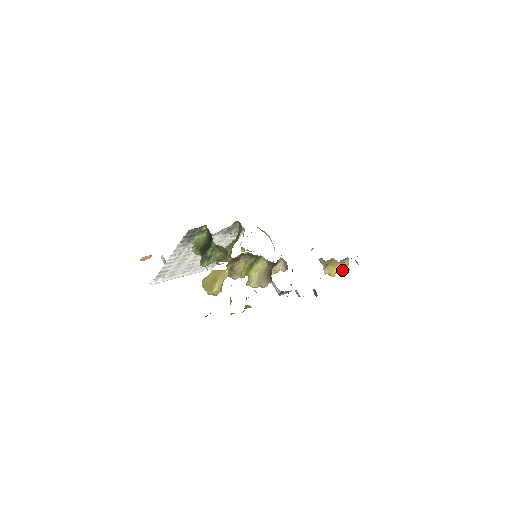
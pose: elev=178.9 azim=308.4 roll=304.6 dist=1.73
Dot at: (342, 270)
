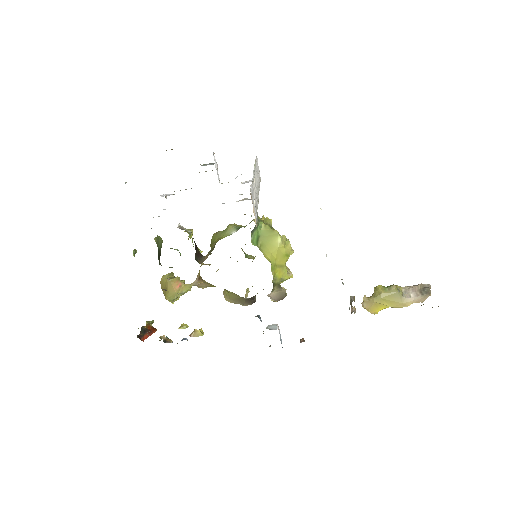
Dot at: (401, 306)
